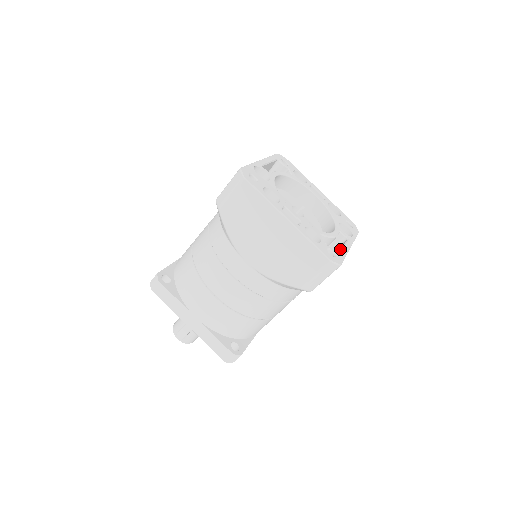
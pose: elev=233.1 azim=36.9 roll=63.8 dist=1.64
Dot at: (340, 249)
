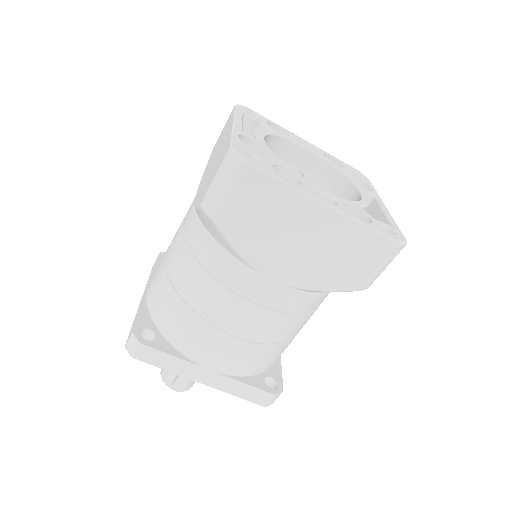
Dot at: (382, 216)
